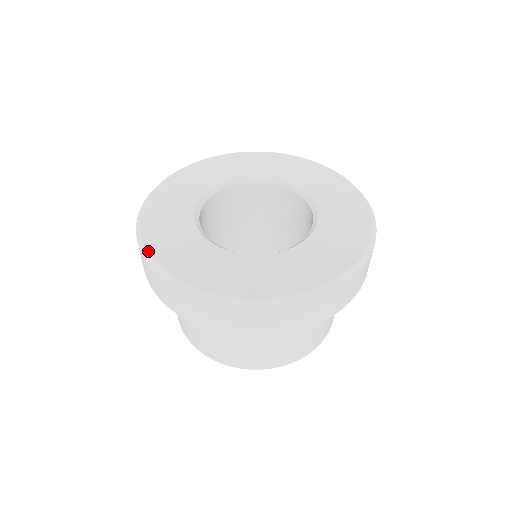
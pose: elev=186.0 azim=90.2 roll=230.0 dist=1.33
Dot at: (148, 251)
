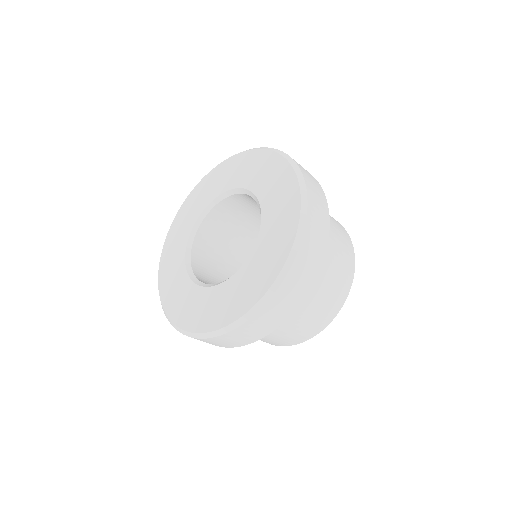
Dot at: occluded
